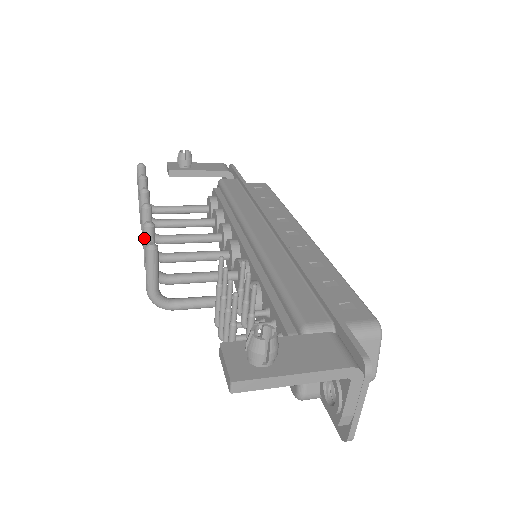
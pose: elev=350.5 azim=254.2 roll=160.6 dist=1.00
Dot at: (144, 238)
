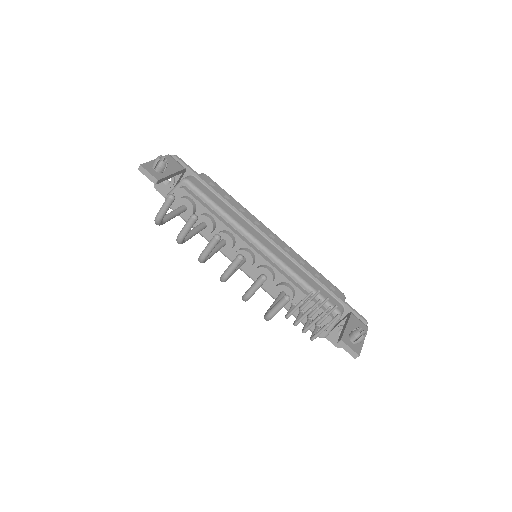
Dot at: (260, 285)
